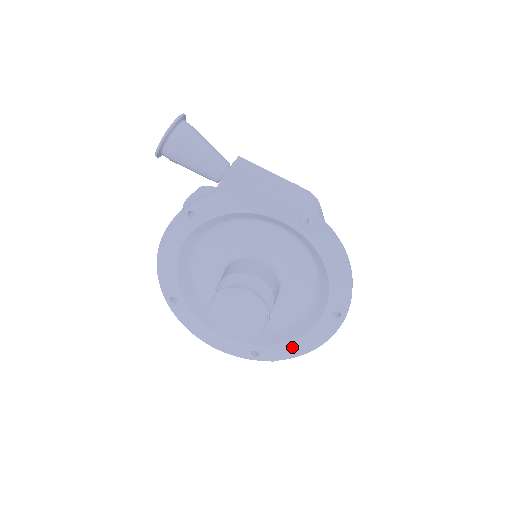
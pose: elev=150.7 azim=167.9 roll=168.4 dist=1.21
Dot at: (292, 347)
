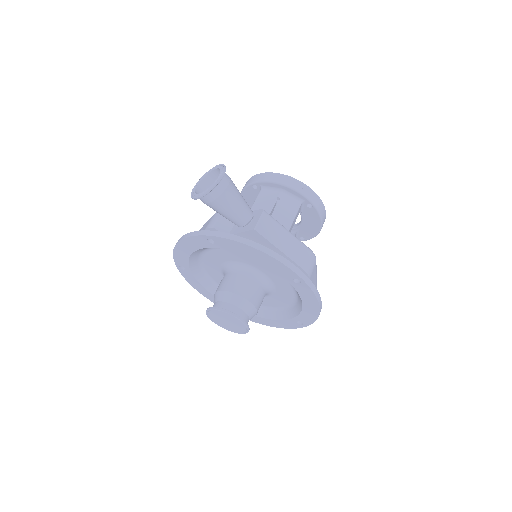
Dot at: (263, 320)
